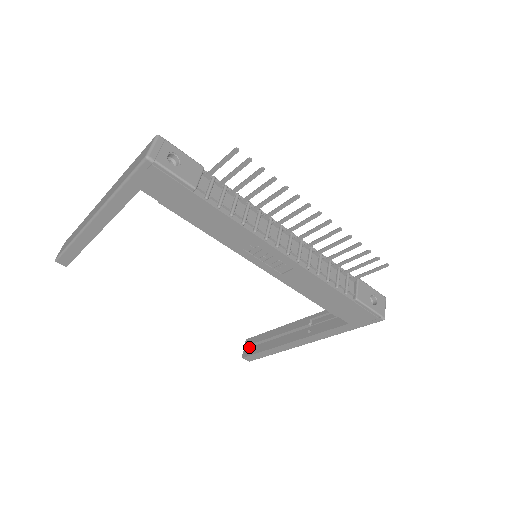
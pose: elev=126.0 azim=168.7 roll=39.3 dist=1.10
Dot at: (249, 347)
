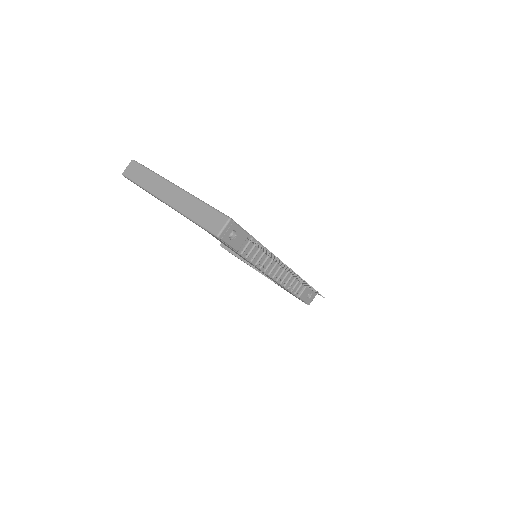
Dot at: occluded
